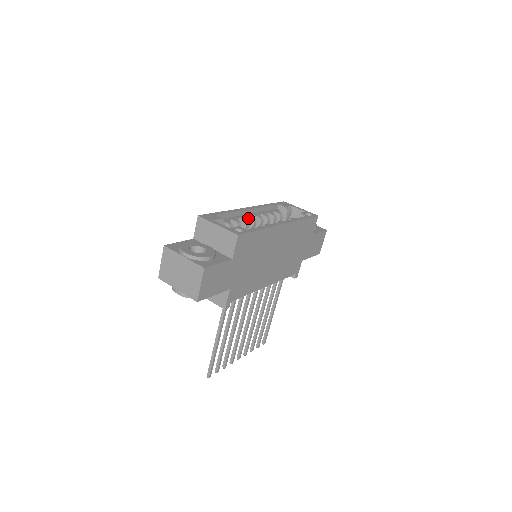
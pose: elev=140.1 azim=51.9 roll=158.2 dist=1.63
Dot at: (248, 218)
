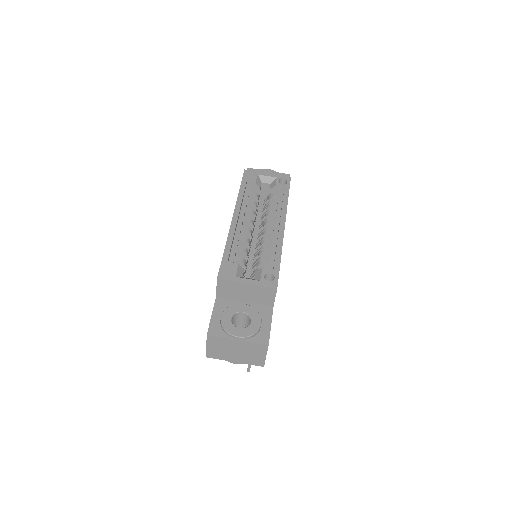
Dot at: (243, 231)
